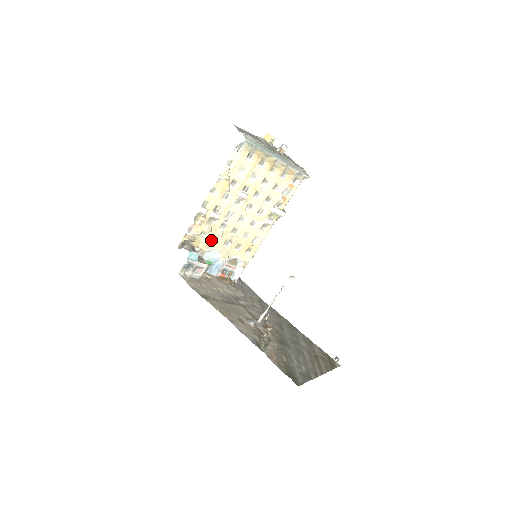
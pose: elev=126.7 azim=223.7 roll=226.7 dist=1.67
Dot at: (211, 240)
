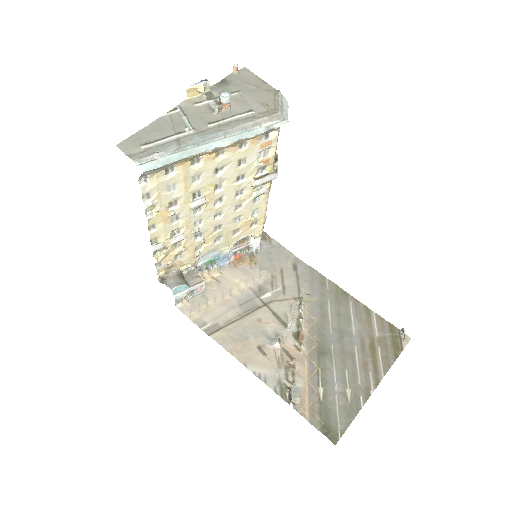
Dot at: (194, 251)
